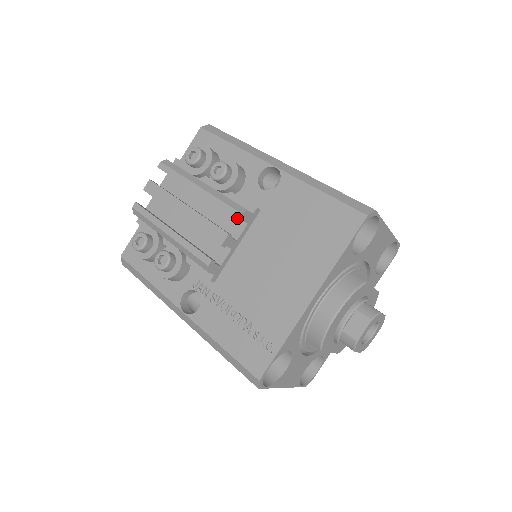
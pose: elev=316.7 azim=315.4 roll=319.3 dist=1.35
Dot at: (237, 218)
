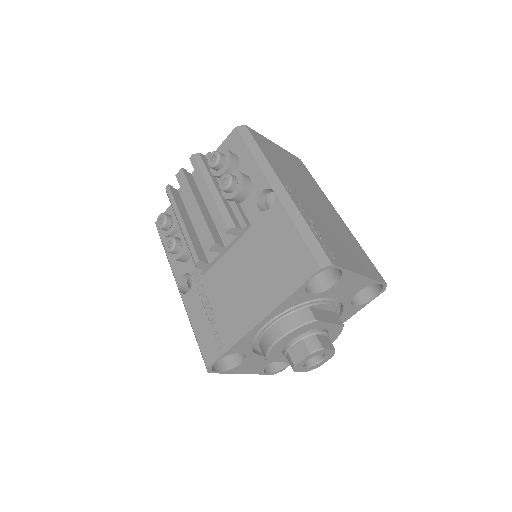
Dot at: (224, 232)
